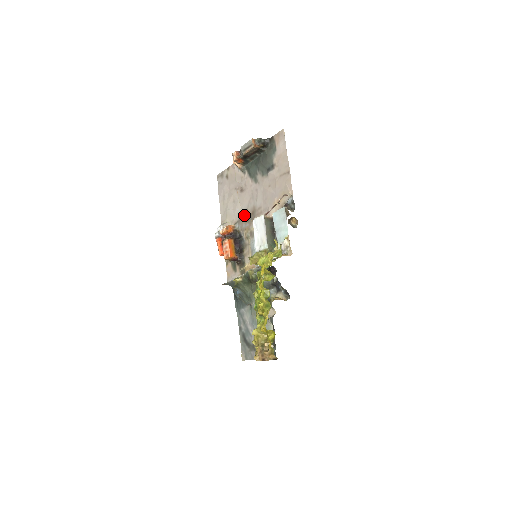
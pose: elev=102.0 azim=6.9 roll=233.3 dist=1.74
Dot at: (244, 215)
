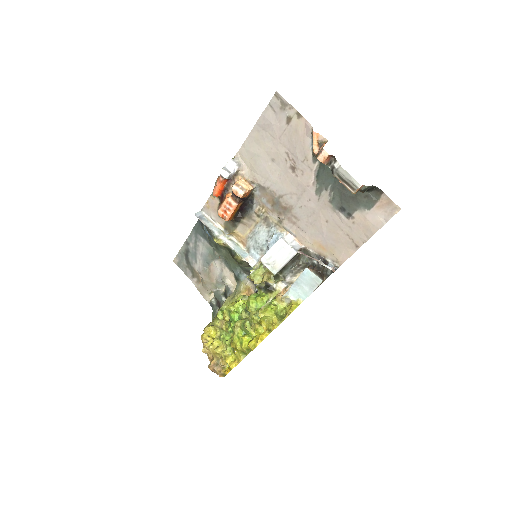
Dot at: (273, 194)
